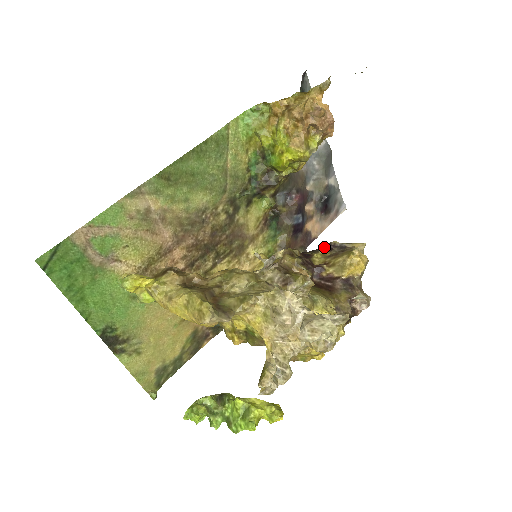
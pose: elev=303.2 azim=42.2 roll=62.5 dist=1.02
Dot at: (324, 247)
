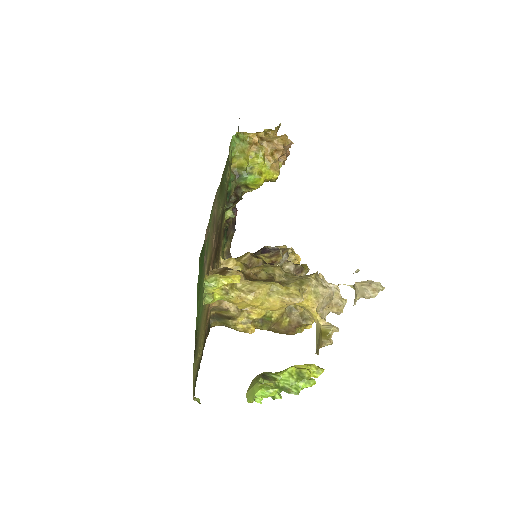
Dot at: (262, 250)
